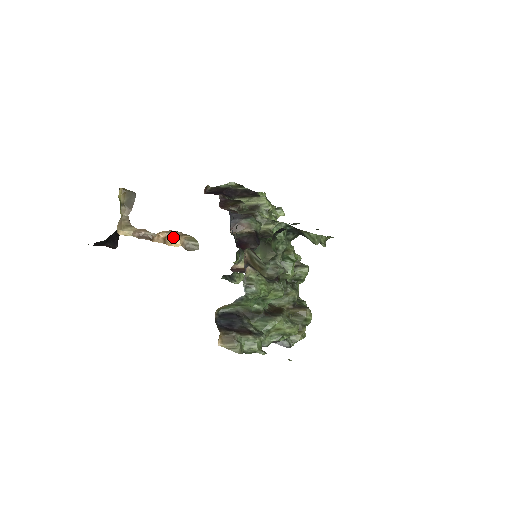
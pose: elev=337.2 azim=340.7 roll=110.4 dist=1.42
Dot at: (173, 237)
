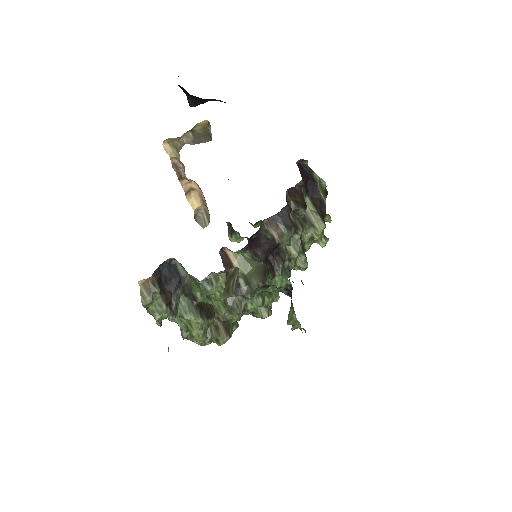
Dot at: (199, 197)
